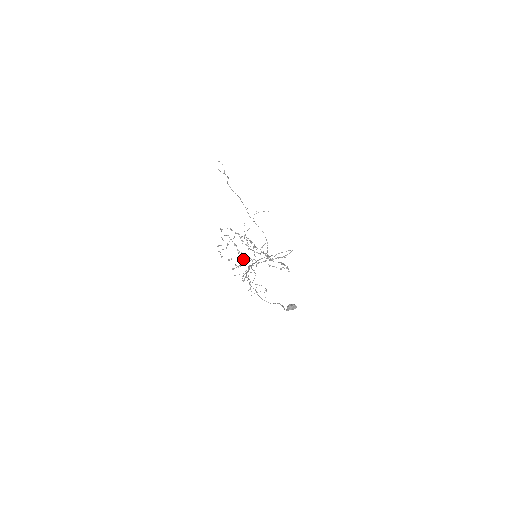
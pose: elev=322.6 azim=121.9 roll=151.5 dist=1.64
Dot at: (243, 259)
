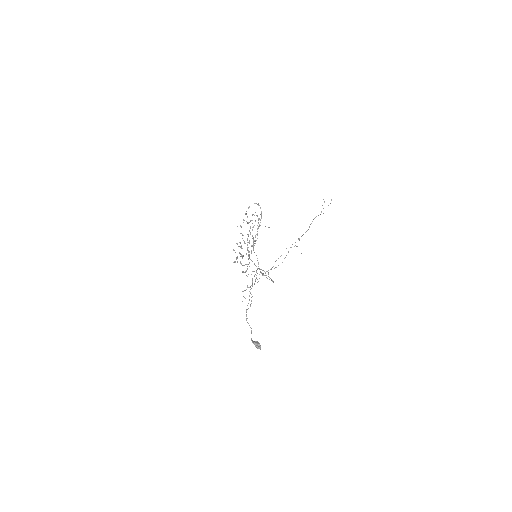
Dot at: (247, 244)
